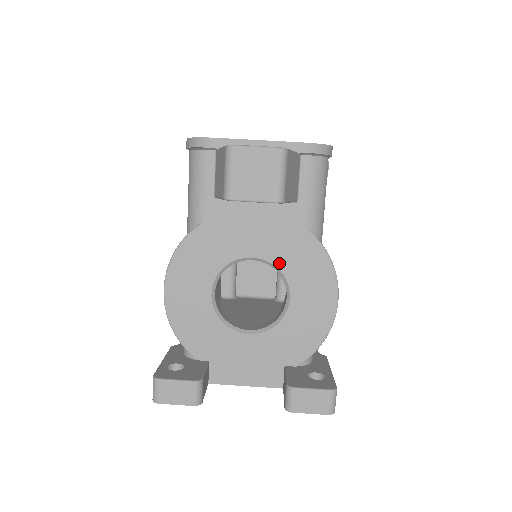
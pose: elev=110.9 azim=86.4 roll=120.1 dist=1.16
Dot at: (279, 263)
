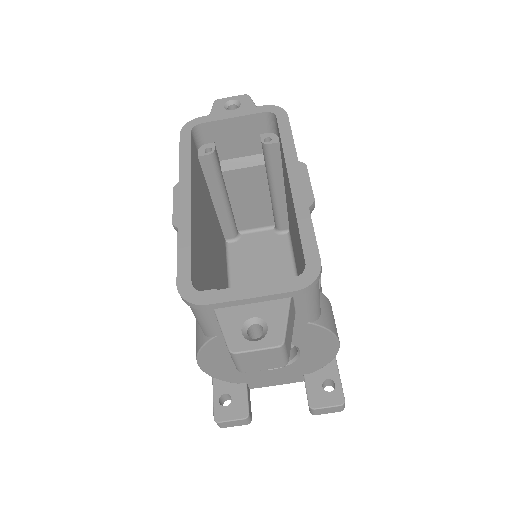
Dot at: occluded
